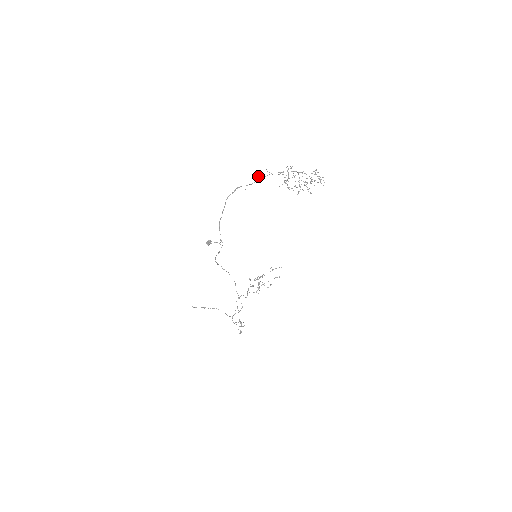
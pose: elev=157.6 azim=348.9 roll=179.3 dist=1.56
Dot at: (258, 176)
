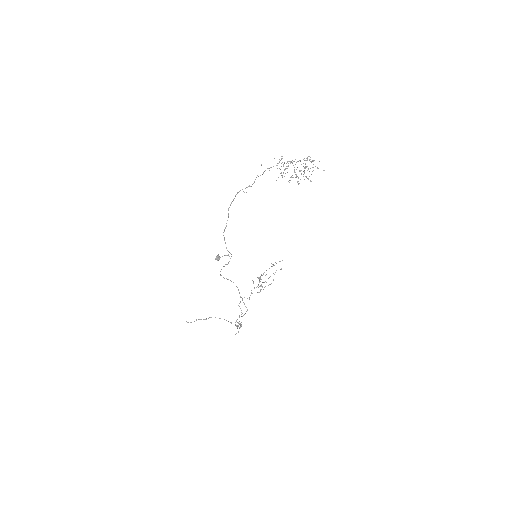
Dot at: occluded
